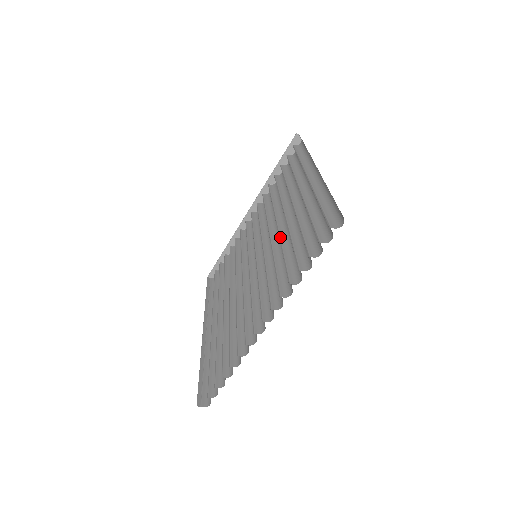
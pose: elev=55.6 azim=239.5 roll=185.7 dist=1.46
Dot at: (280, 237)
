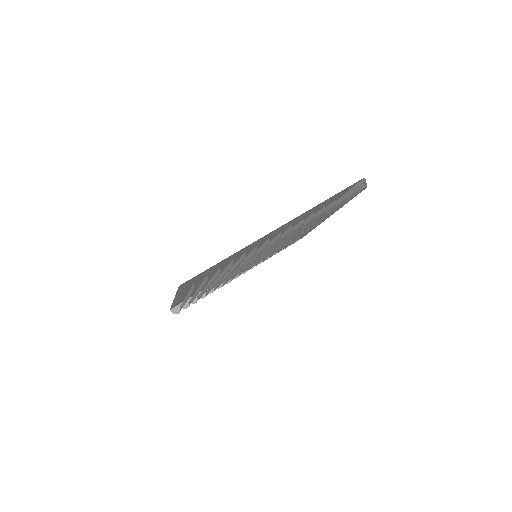
Dot at: occluded
